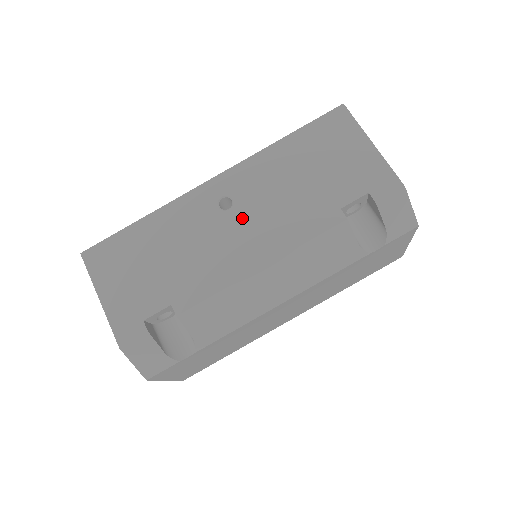
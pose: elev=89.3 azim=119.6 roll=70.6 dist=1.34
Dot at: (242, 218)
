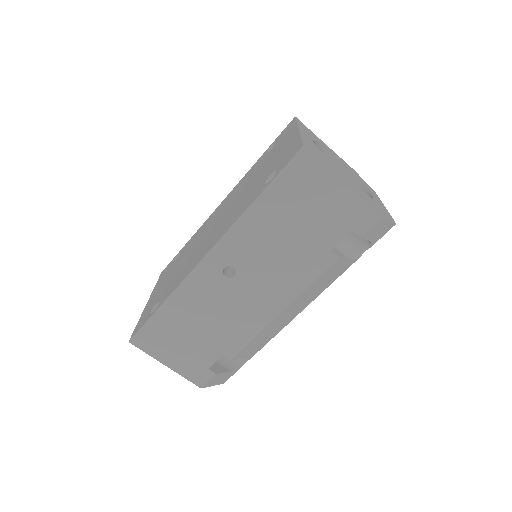
Dot at: (249, 281)
